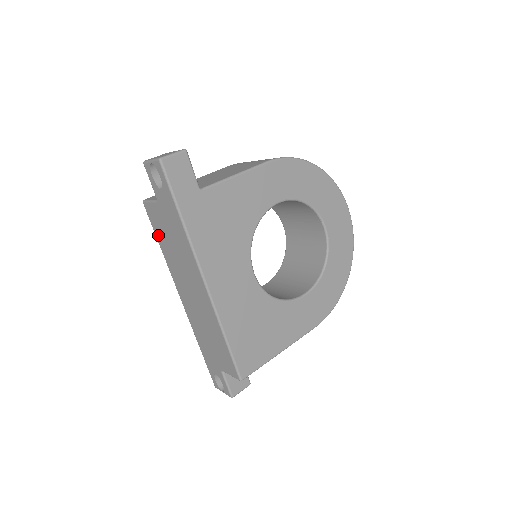
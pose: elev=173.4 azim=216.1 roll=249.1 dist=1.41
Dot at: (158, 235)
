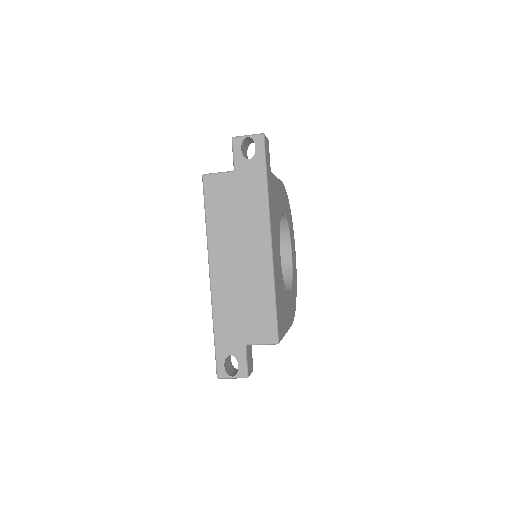
Dot at: (211, 206)
